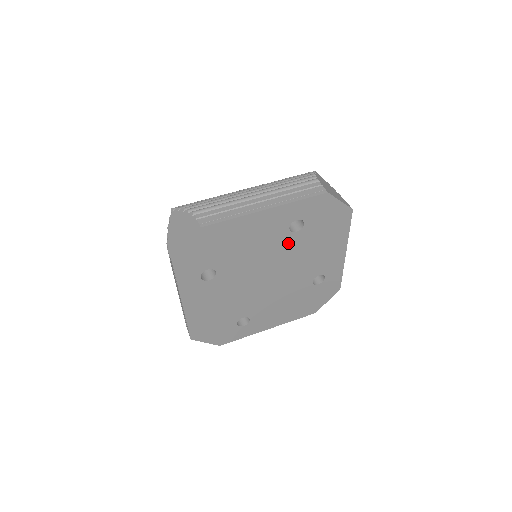
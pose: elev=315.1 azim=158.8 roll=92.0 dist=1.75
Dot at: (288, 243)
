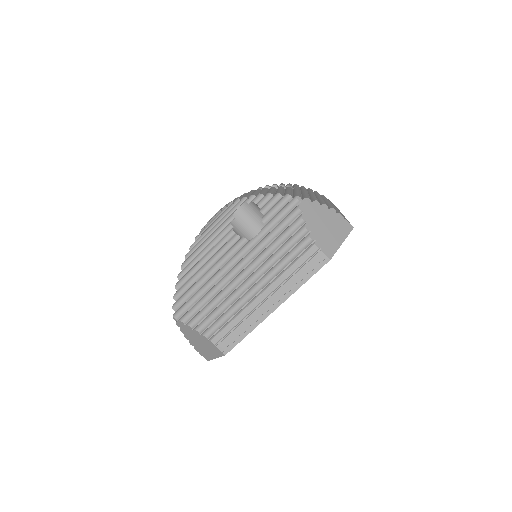
Dot at: occluded
